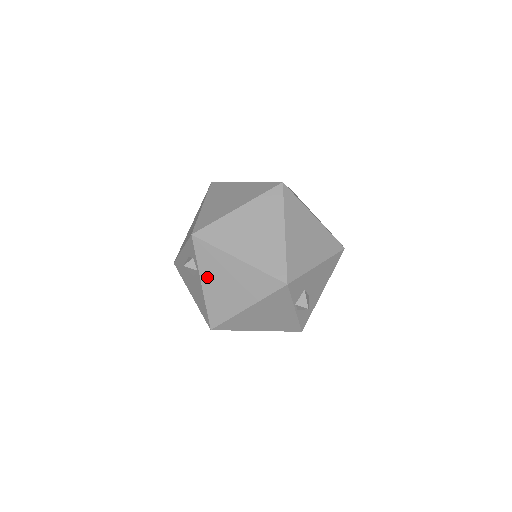
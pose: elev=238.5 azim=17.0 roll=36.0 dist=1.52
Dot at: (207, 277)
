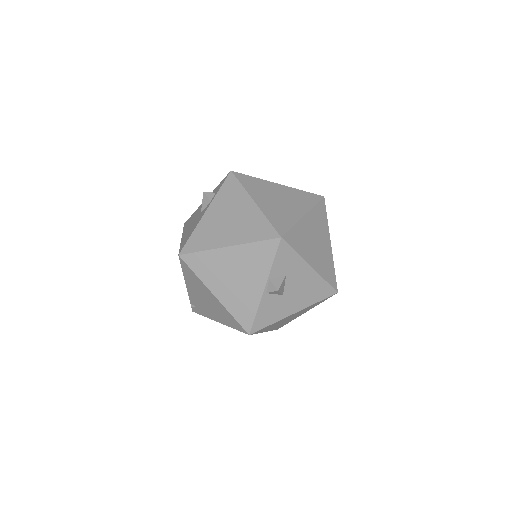
Dot at: (215, 207)
